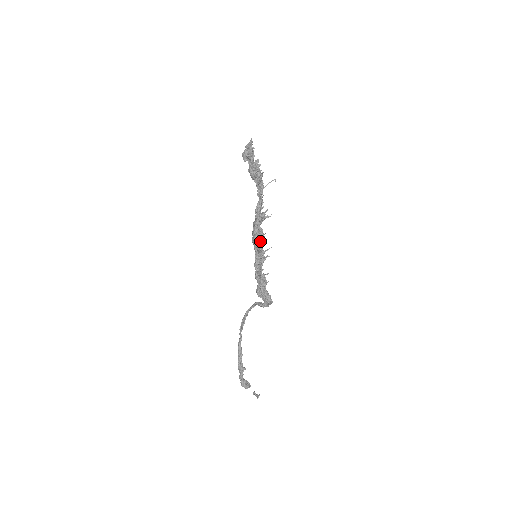
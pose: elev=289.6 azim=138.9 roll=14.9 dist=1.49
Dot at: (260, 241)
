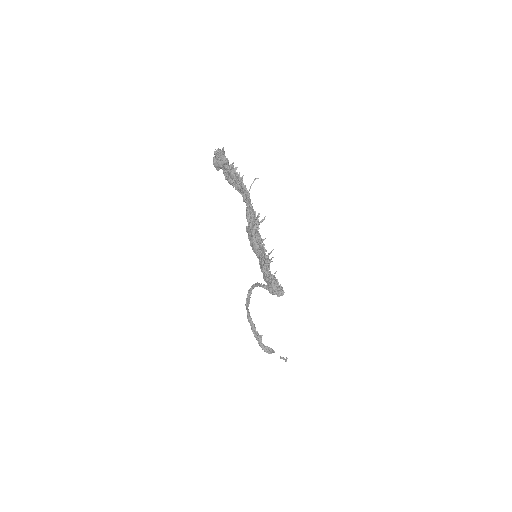
Dot at: occluded
